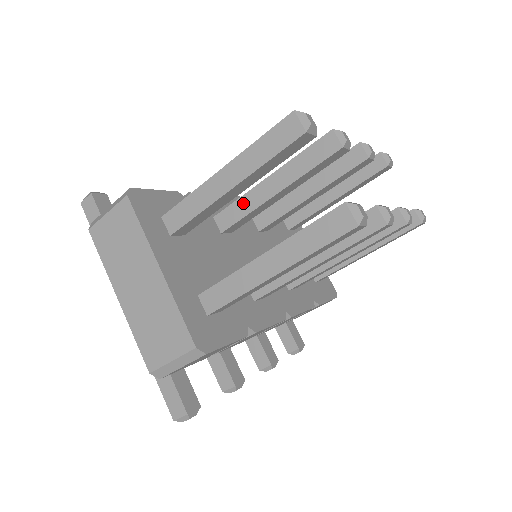
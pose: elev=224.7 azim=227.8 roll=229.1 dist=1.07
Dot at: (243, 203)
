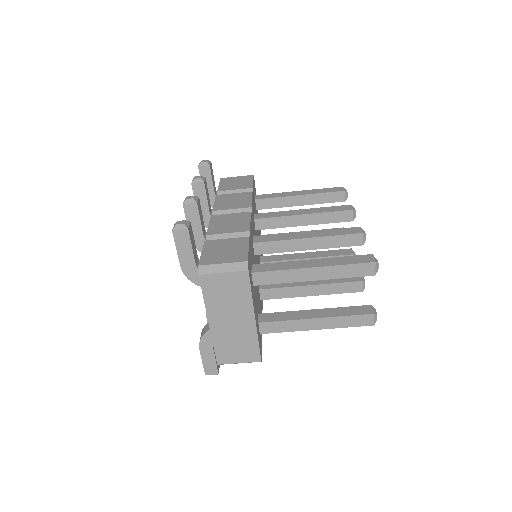
Dot at: (281, 245)
